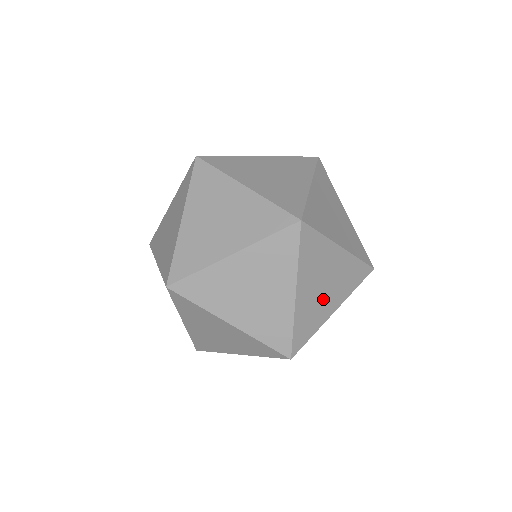
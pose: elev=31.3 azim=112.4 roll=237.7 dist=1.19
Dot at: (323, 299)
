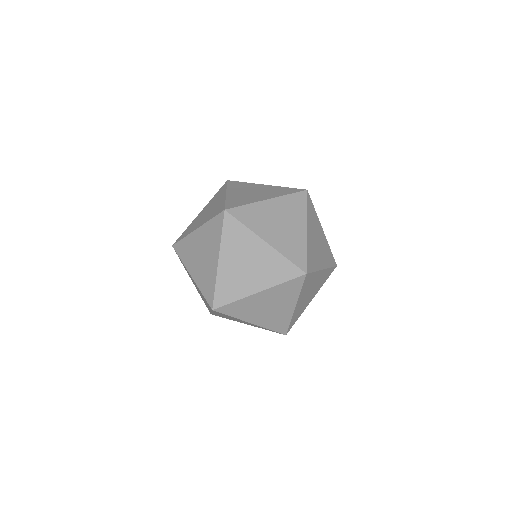
Dot at: (308, 299)
